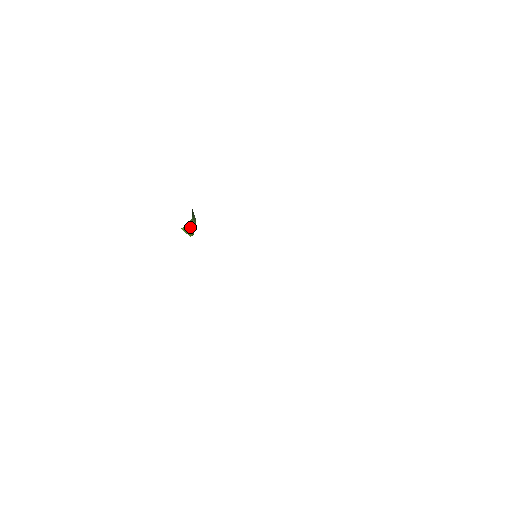
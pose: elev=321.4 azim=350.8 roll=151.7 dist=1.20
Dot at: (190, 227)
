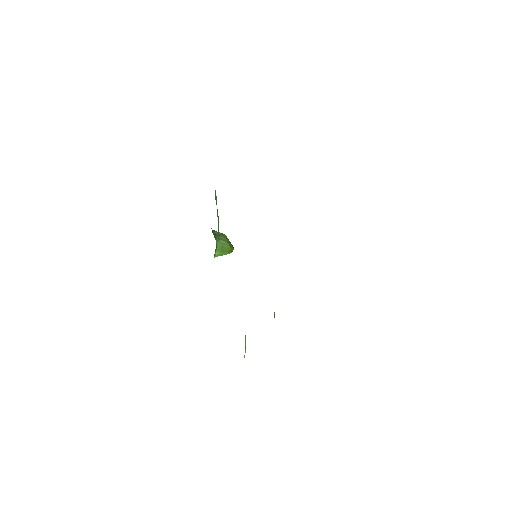
Dot at: (222, 248)
